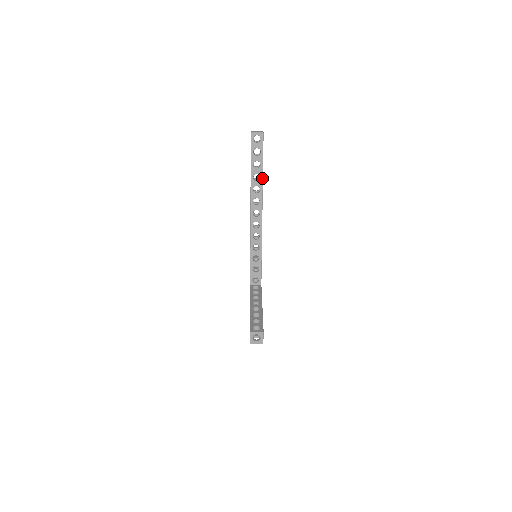
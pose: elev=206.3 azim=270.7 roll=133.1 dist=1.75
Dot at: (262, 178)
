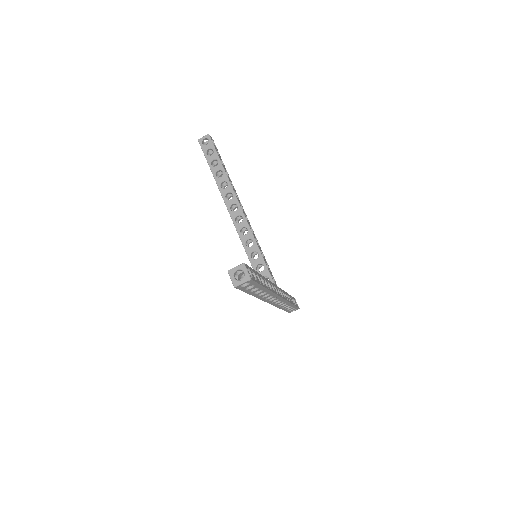
Dot at: (224, 172)
